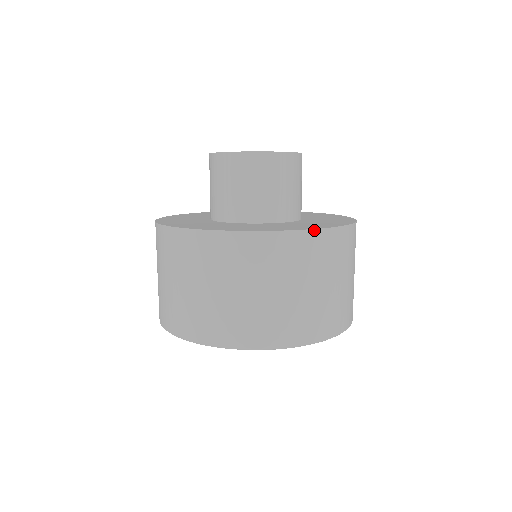
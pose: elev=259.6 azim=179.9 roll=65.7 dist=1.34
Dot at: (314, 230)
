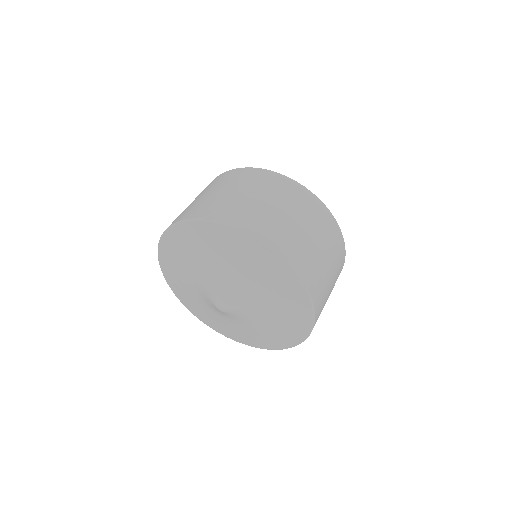
Dot at: occluded
